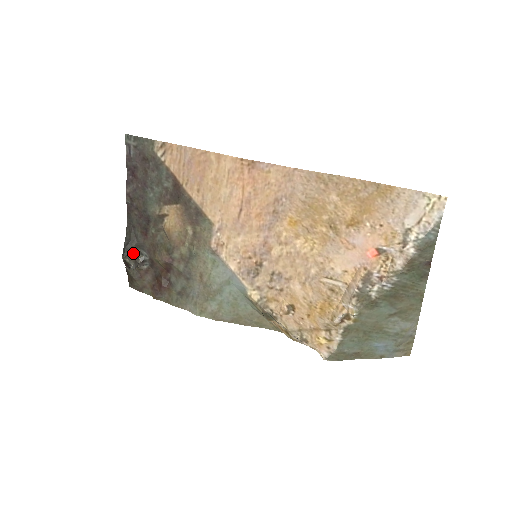
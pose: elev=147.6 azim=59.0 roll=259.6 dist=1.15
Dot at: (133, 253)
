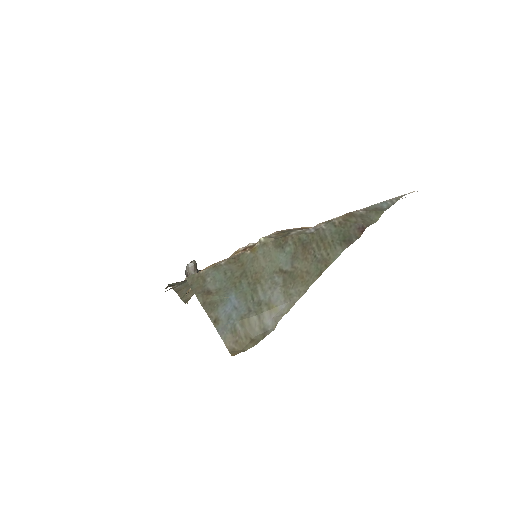
Dot at: occluded
